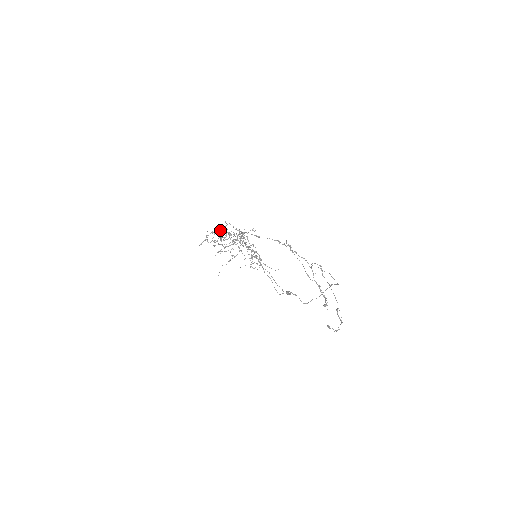
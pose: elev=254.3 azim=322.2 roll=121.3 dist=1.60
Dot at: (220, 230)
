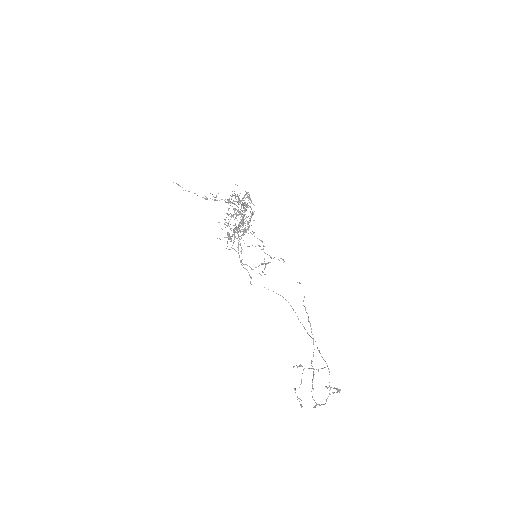
Dot at: occluded
